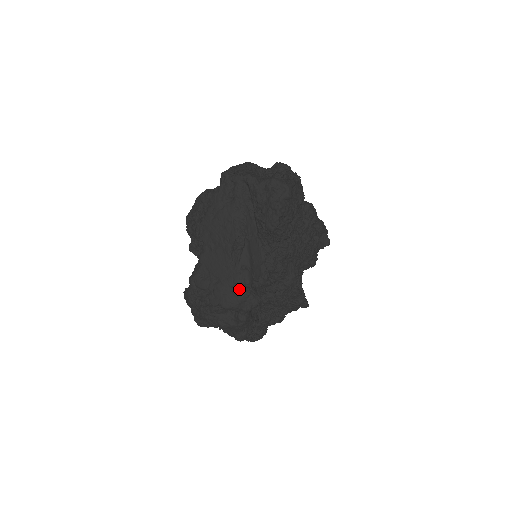
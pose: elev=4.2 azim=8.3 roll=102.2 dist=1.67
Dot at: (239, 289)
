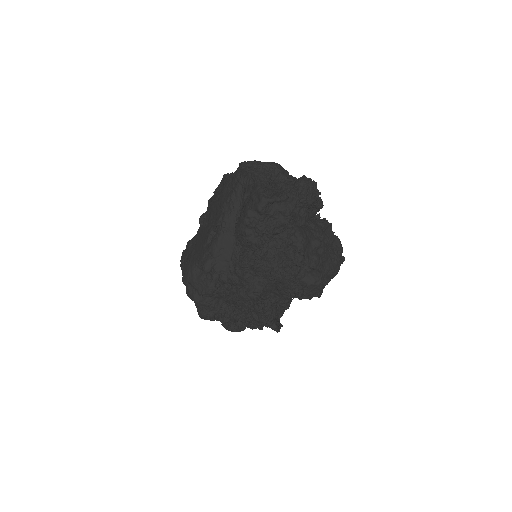
Dot at: (201, 271)
